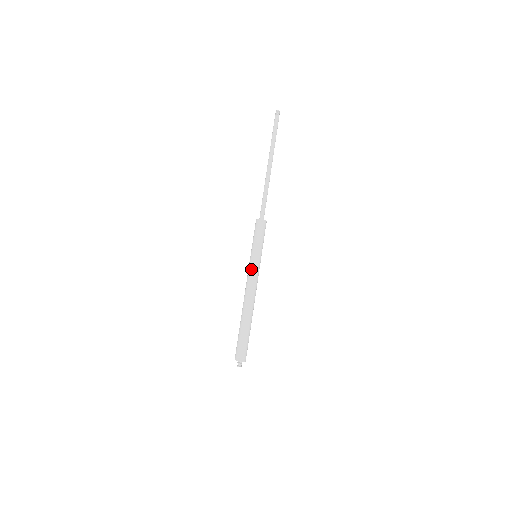
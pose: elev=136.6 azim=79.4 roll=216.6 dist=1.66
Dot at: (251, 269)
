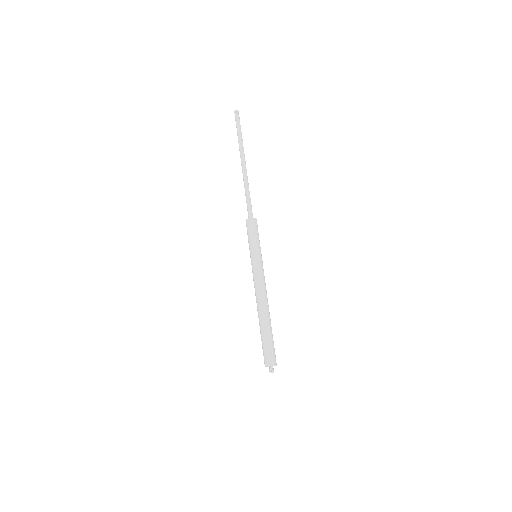
Dot at: (257, 269)
